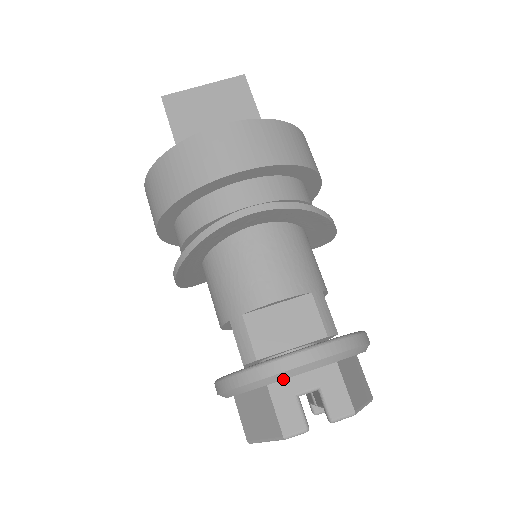
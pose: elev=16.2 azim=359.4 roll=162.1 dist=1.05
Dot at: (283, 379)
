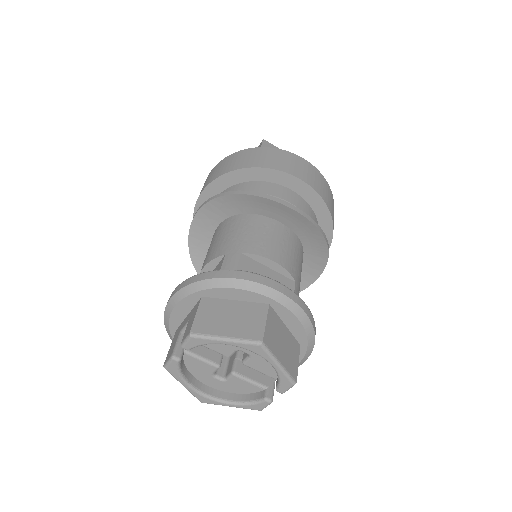
Dot at: (169, 317)
